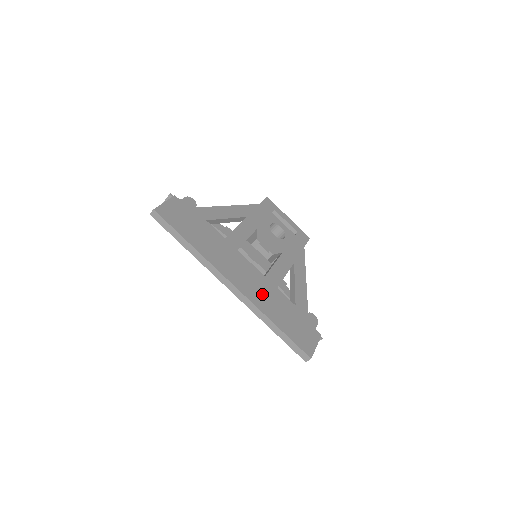
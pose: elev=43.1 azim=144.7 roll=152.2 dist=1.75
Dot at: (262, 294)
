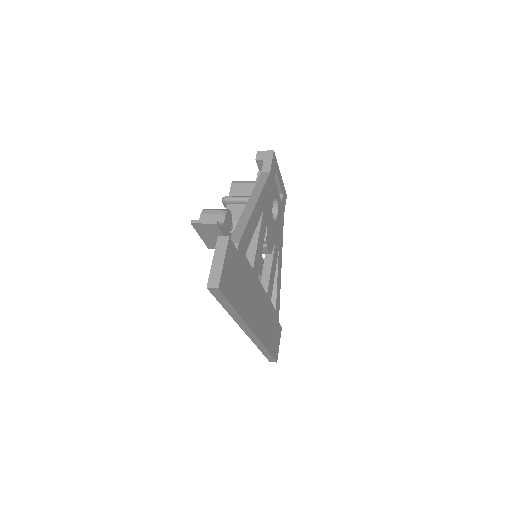
Dot at: (265, 322)
